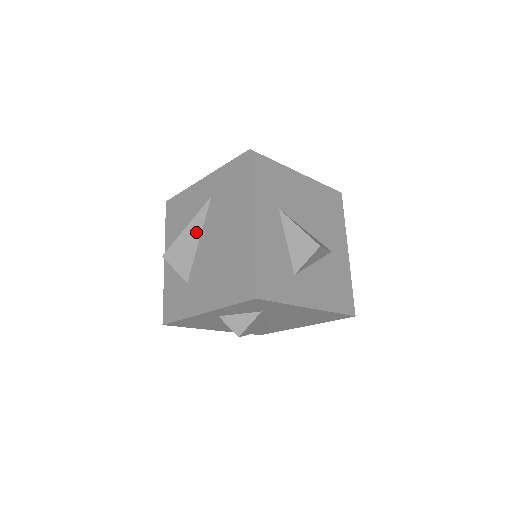
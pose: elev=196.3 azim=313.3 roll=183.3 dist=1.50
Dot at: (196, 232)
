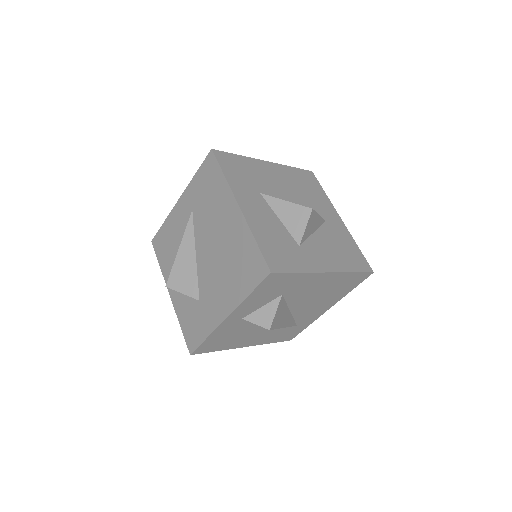
Dot at: (190, 249)
